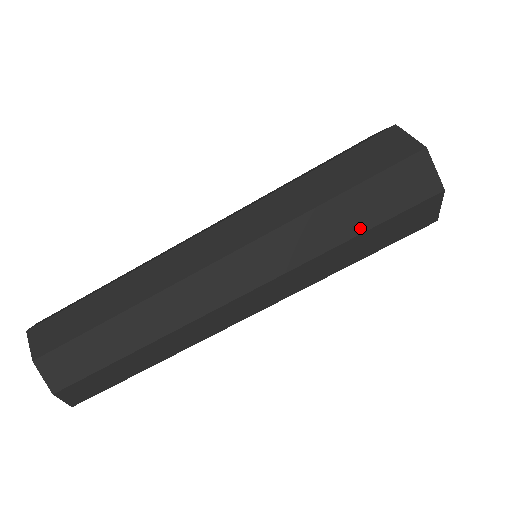
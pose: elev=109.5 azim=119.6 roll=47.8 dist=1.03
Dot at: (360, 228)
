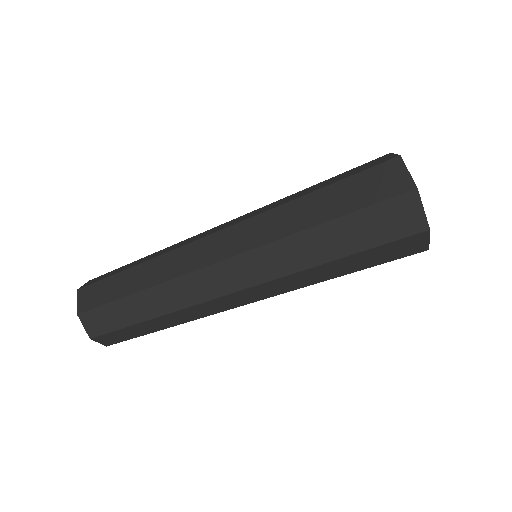
Dot at: (345, 273)
